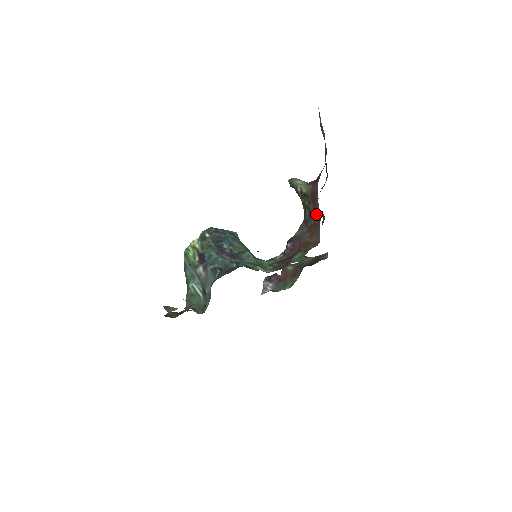
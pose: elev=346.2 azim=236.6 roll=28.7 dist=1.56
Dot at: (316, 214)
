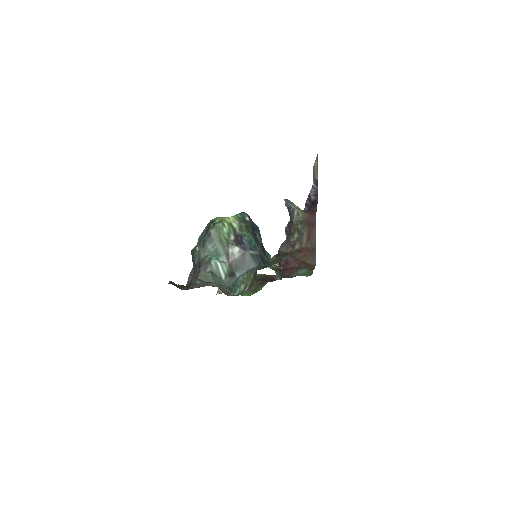
Dot at: (310, 240)
